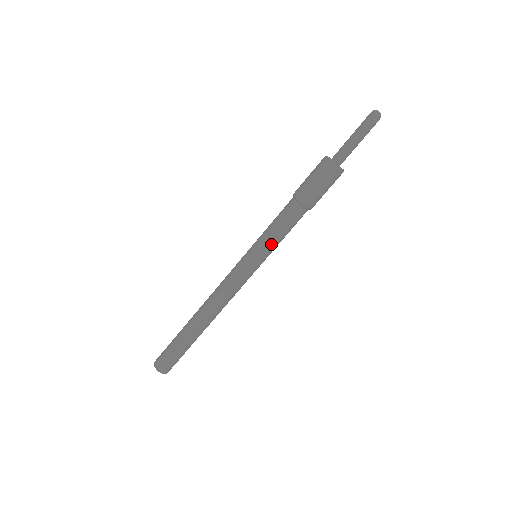
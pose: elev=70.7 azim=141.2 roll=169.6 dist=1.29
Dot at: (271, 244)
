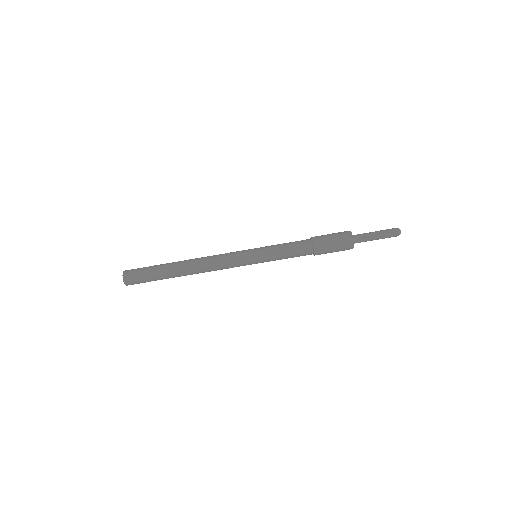
Dot at: (273, 252)
